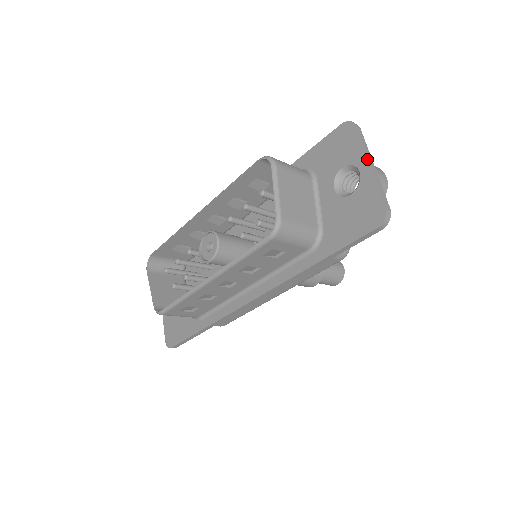
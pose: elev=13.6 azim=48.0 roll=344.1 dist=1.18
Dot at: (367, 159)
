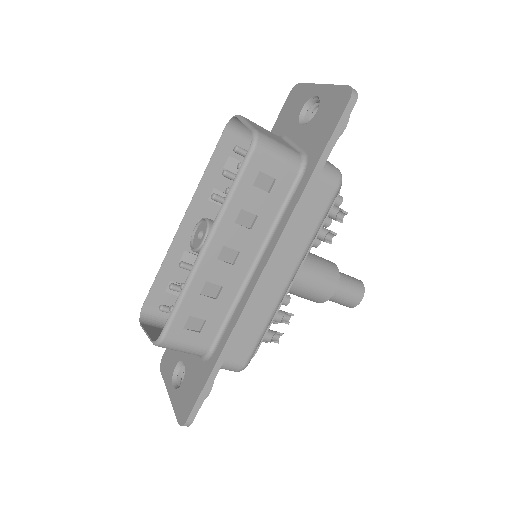
Dot at: (318, 84)
